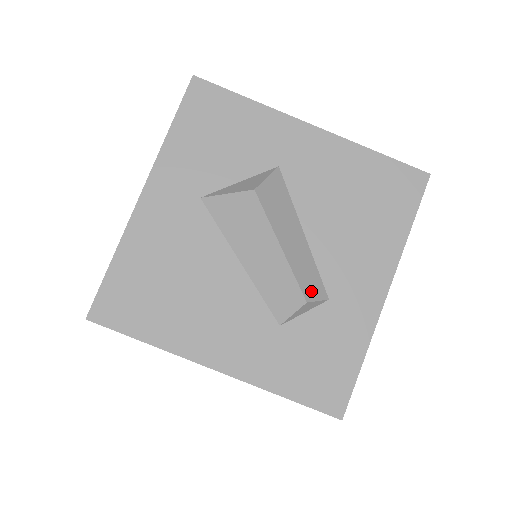
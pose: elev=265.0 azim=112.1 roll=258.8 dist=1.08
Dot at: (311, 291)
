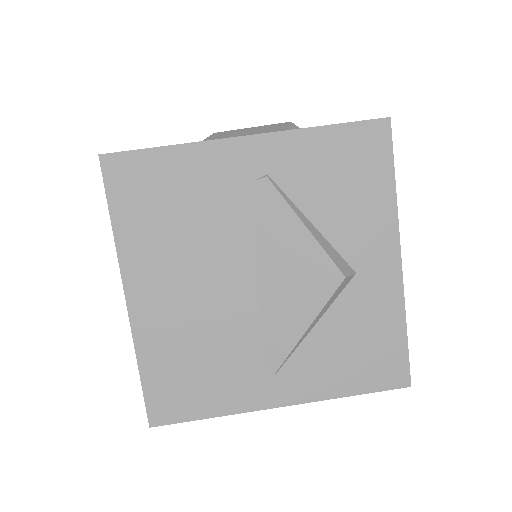
Dot at: occluded
